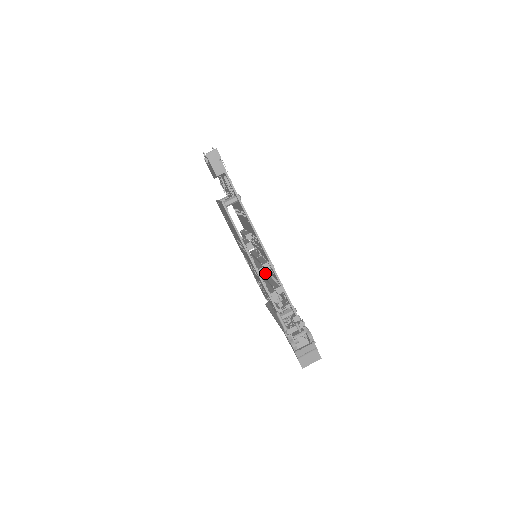
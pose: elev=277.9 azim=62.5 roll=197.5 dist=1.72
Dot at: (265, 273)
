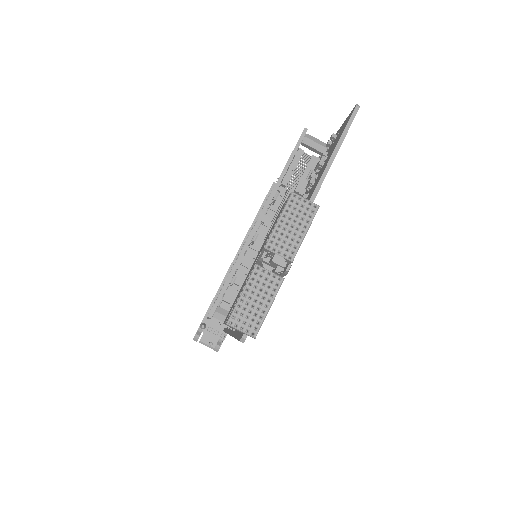
Dot at: occluded
